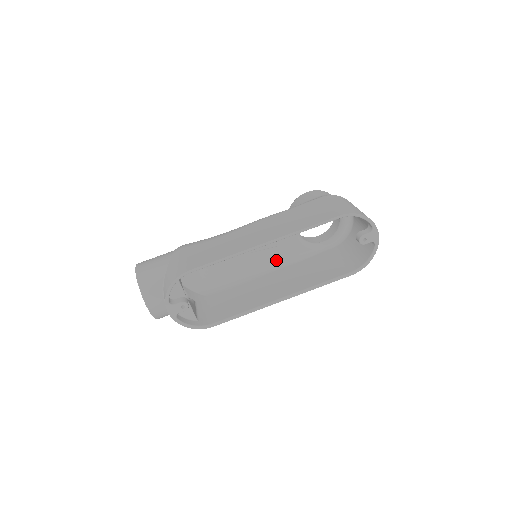
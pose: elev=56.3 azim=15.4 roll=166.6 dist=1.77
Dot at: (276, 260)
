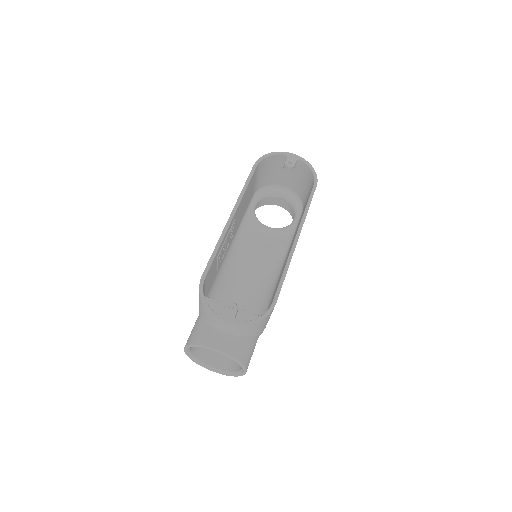
Dot at: (281, 256)
